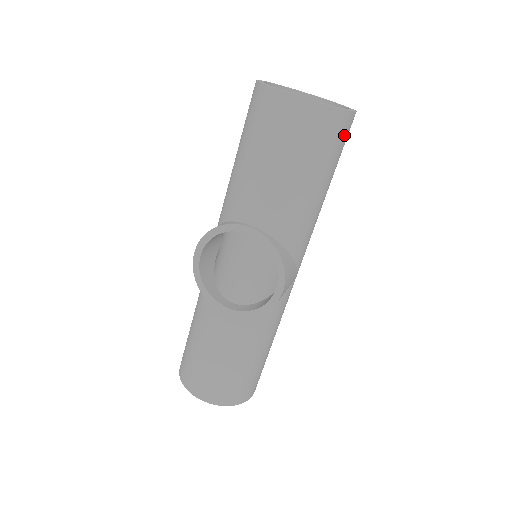
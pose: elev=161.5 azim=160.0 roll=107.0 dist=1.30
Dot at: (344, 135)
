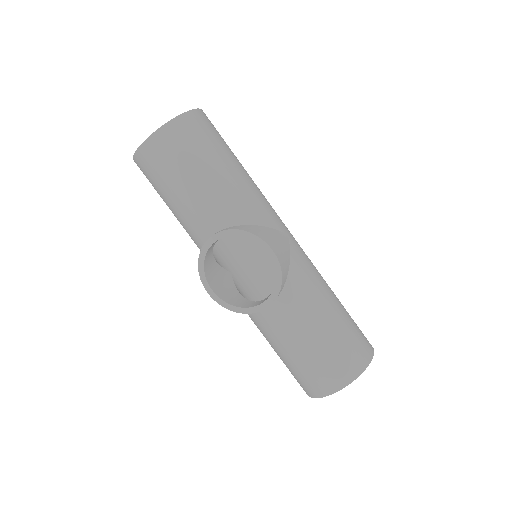
Dot at: (203, 127)
